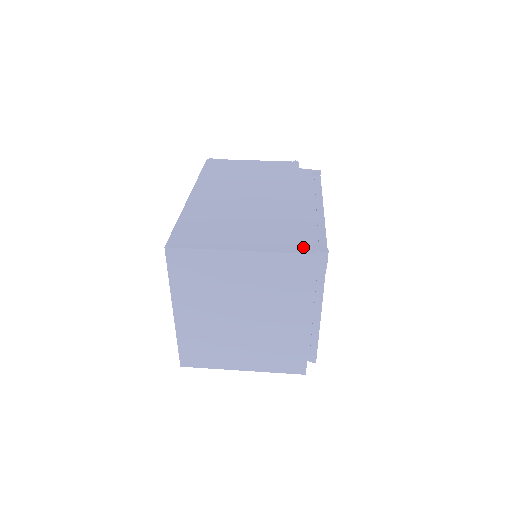
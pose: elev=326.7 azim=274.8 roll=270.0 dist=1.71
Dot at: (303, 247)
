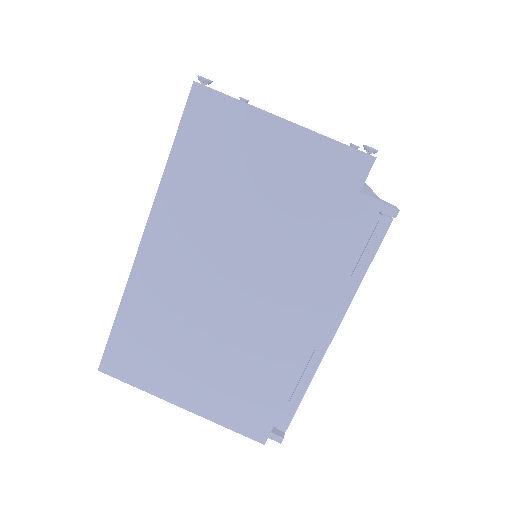
Dot at: (255, 428)
